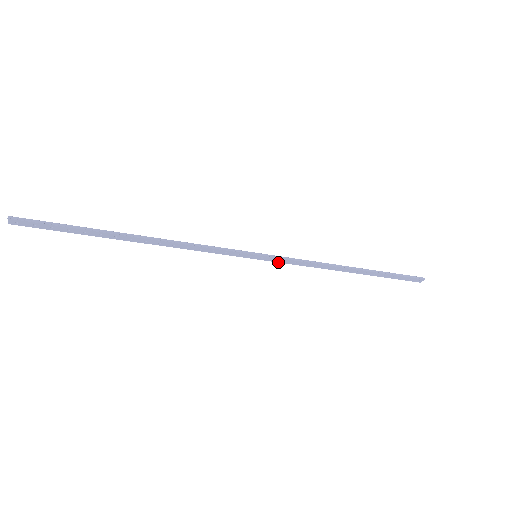
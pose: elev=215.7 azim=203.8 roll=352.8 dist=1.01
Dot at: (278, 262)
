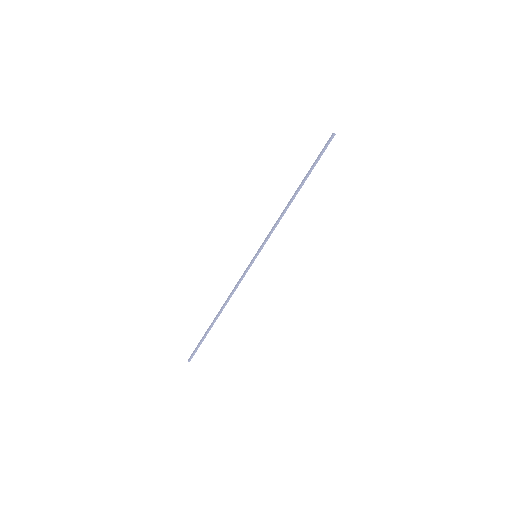
Dot at: (265, 242)
